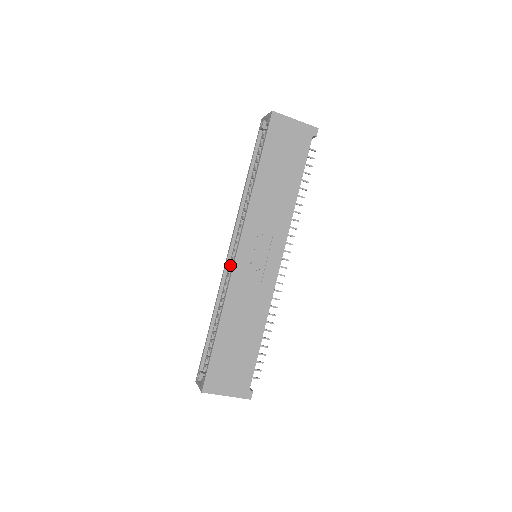
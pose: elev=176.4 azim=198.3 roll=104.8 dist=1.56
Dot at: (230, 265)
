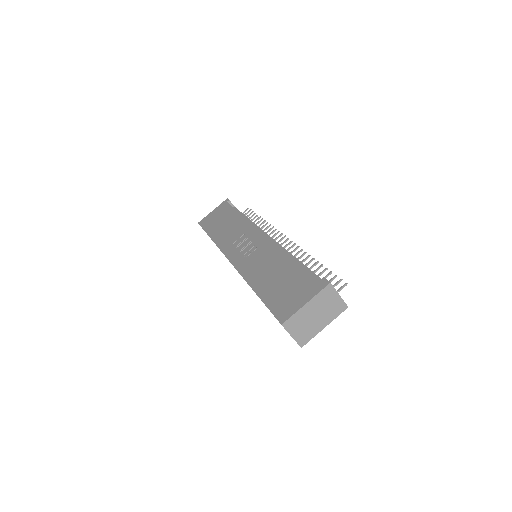
Dot at: occluded
